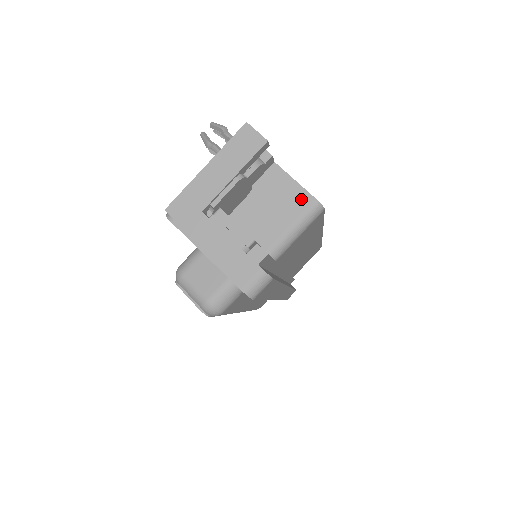
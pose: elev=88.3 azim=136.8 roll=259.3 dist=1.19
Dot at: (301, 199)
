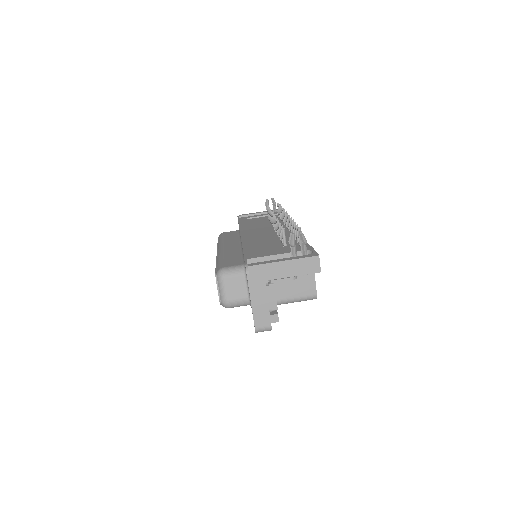
Dot at: (310, 289)
